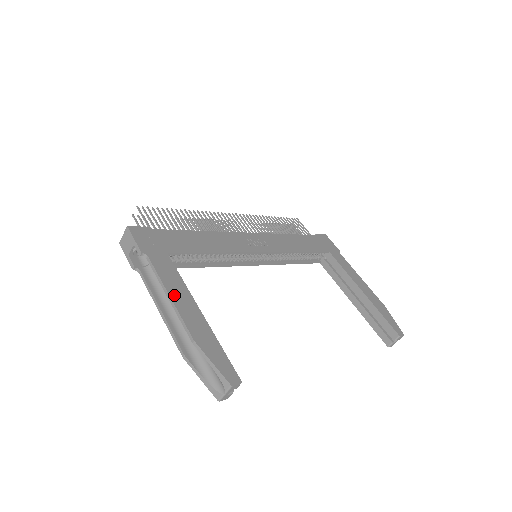
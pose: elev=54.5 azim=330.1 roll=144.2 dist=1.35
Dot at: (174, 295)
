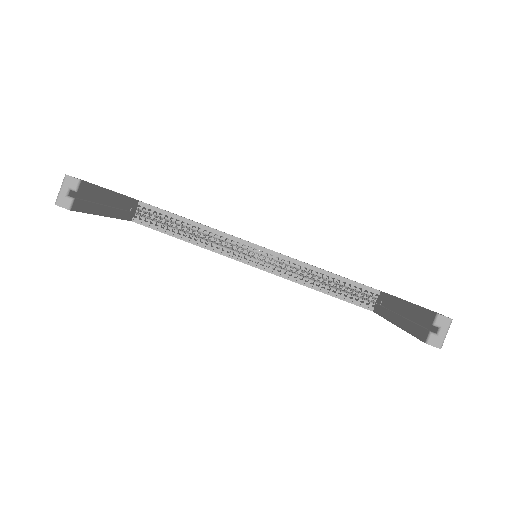
Dot at: occluded
